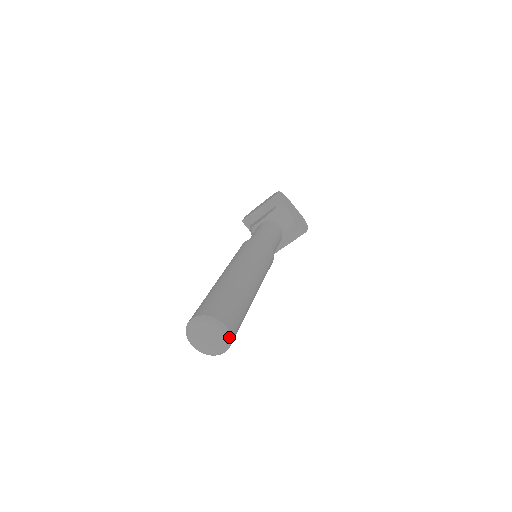
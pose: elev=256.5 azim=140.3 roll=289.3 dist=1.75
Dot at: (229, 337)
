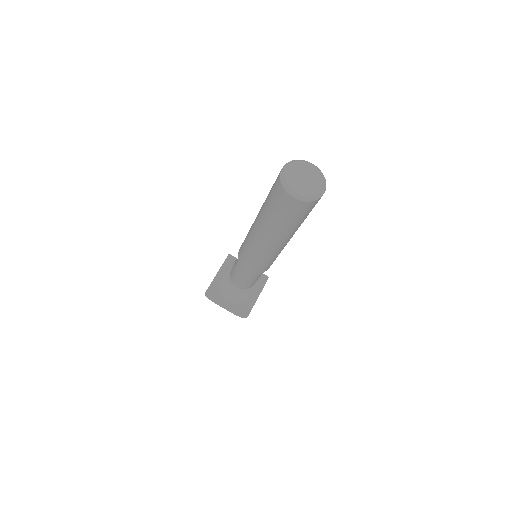
Dot at: (321, 173)
